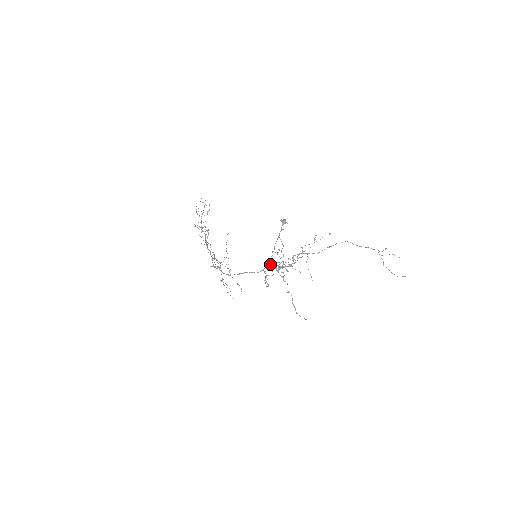
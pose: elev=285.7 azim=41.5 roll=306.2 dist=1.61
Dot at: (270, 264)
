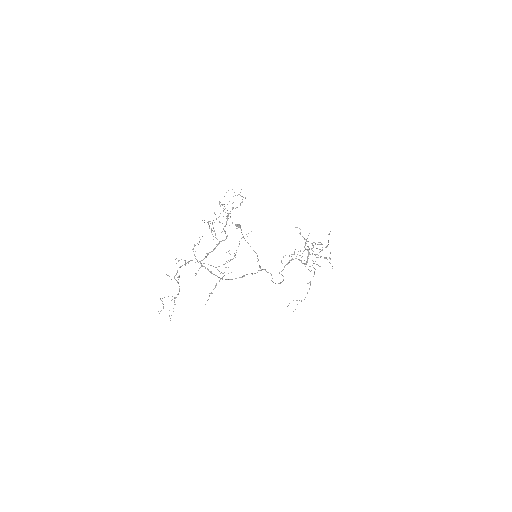
Dot at: (259, 265)
